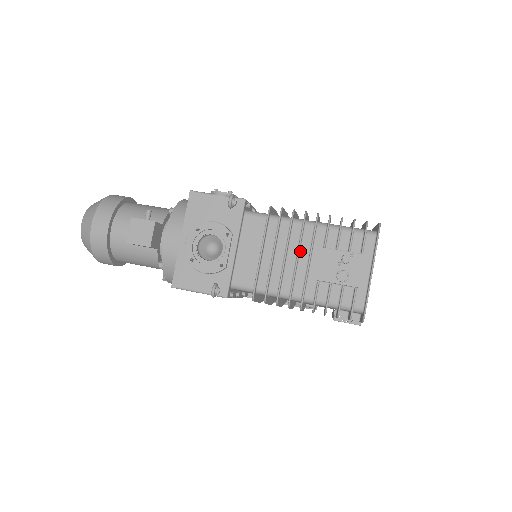
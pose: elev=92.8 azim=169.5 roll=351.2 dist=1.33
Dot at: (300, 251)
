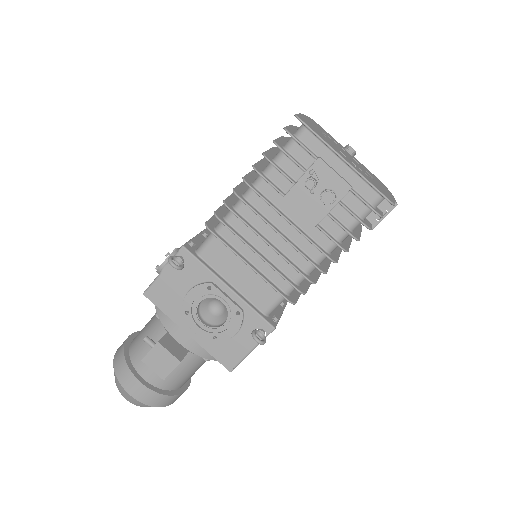
Dot at: (272, 224)
